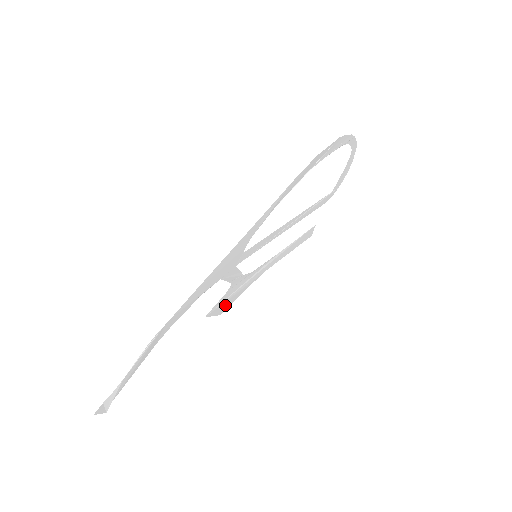
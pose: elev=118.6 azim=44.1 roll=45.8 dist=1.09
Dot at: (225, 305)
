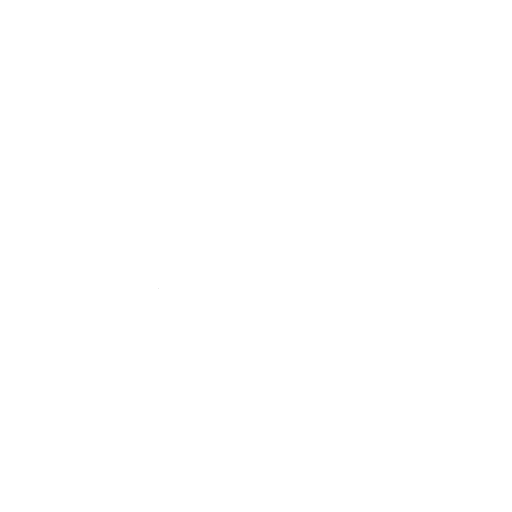
Dot at: occluded
